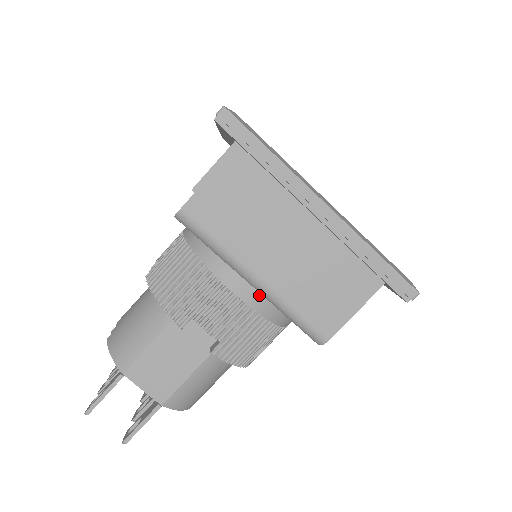
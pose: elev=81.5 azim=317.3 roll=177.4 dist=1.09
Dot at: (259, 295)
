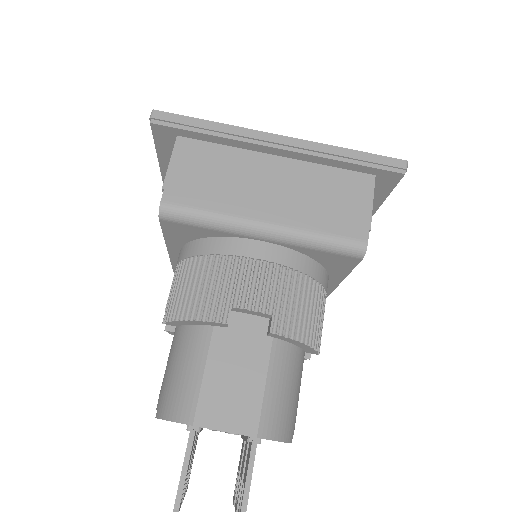
Dot at: (278, 248)
